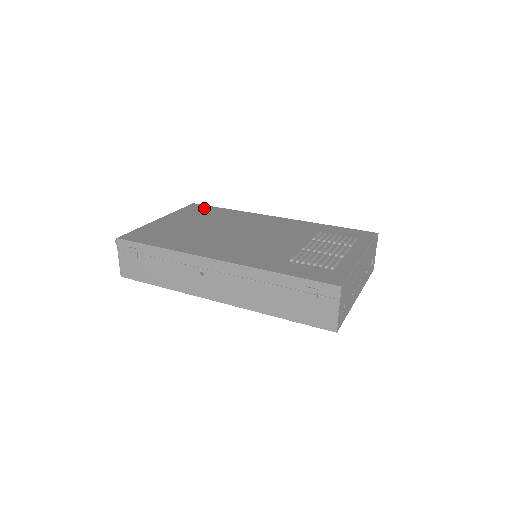
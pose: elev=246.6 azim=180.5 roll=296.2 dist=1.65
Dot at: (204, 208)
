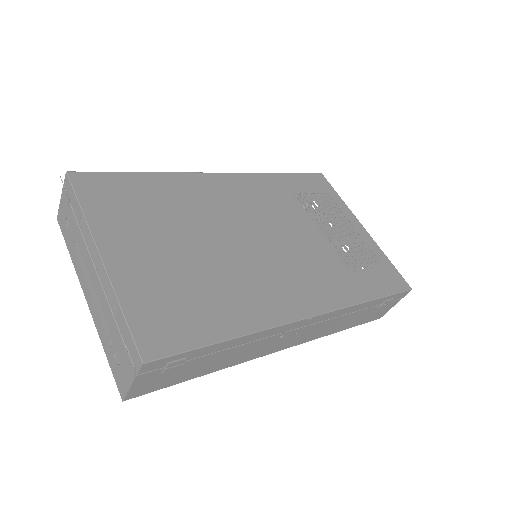
Dot at: (111, 184)
